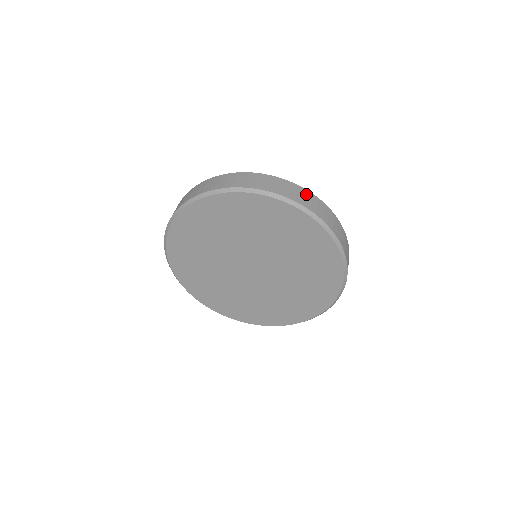
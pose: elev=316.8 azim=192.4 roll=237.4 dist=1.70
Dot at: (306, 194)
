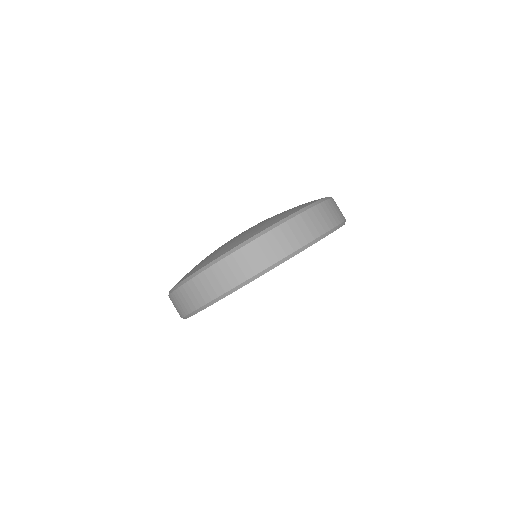
Dot at: (328, 207)
